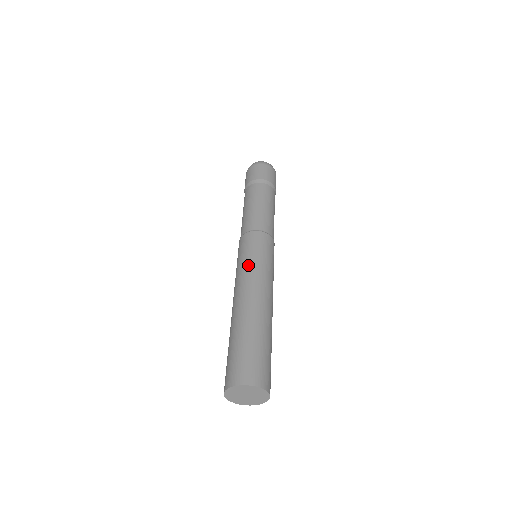
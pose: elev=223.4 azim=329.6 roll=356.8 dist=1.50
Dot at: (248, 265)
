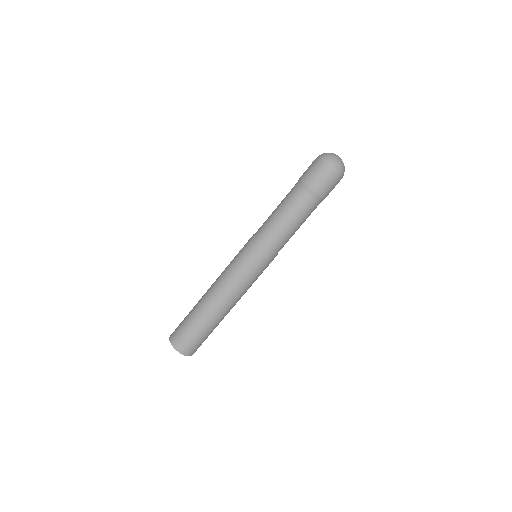
Dot at: (231, 269)
